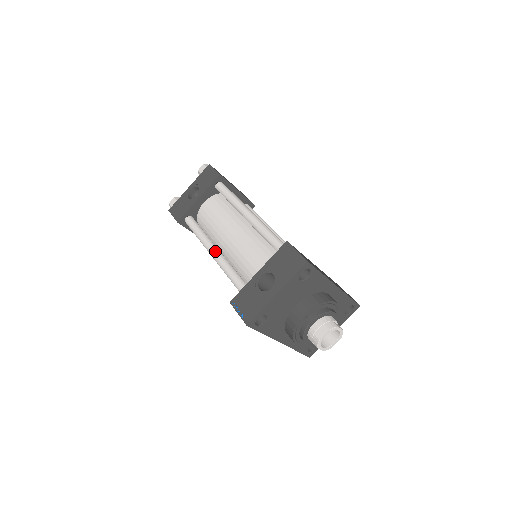
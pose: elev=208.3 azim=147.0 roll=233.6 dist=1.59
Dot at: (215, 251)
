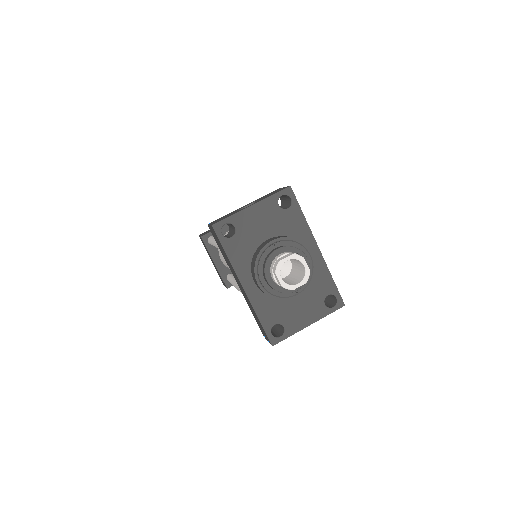
Dot at: occluded
